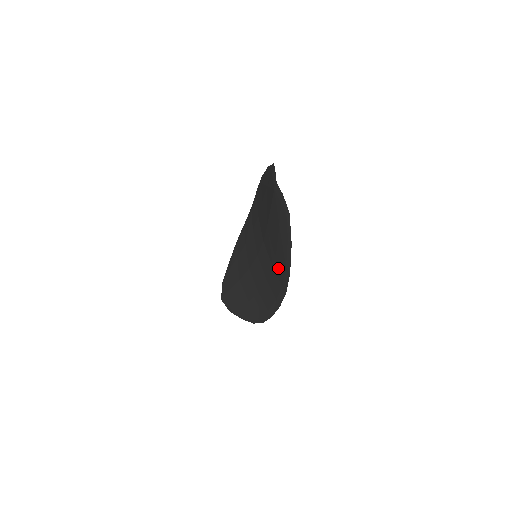
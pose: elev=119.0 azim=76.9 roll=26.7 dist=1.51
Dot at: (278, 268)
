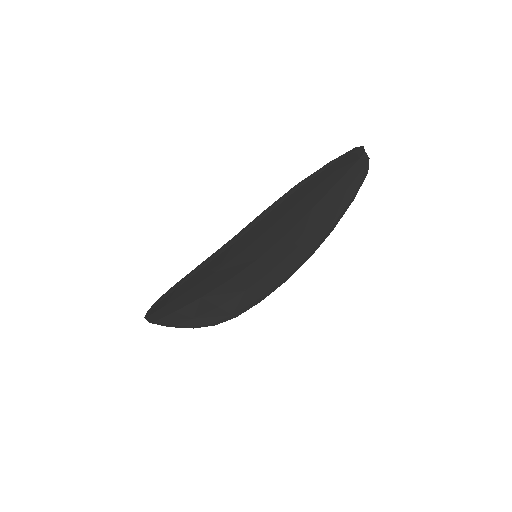
Dot at: (282, 208)
